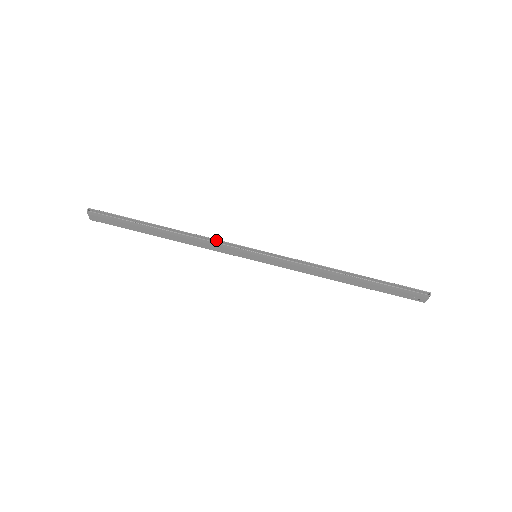
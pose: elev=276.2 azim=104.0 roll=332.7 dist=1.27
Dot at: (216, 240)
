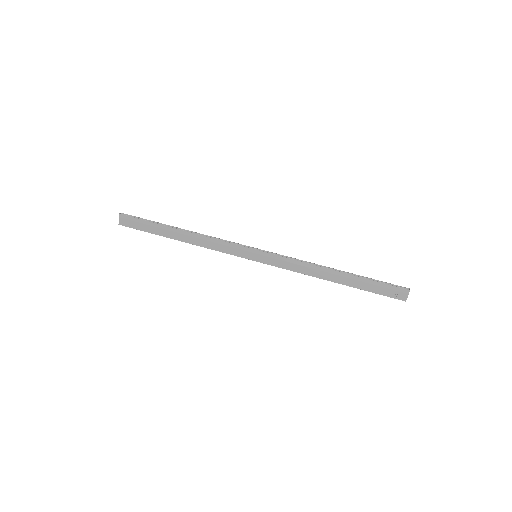
Dot at: (223, 240)
